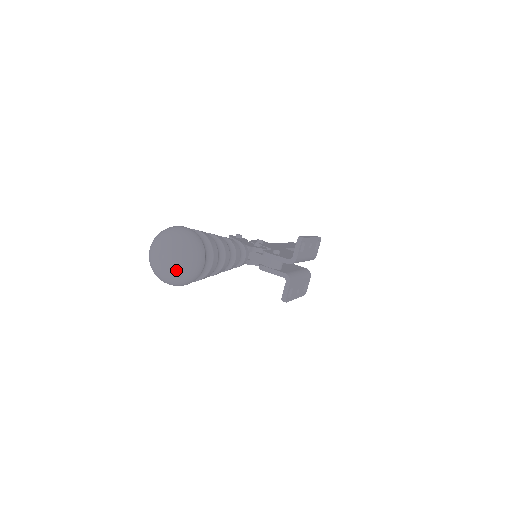
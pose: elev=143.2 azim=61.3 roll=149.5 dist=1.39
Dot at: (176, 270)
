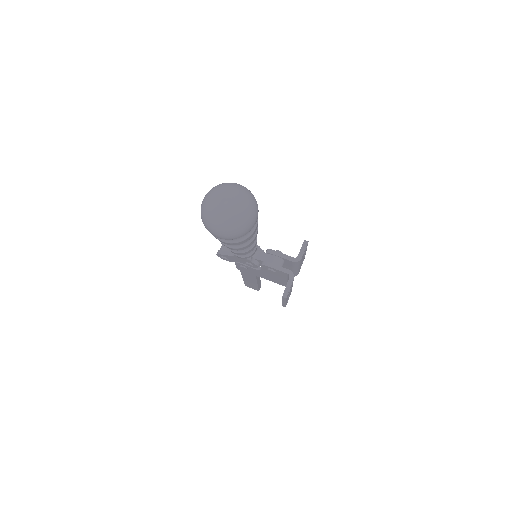
Dot at: (238, 215)
